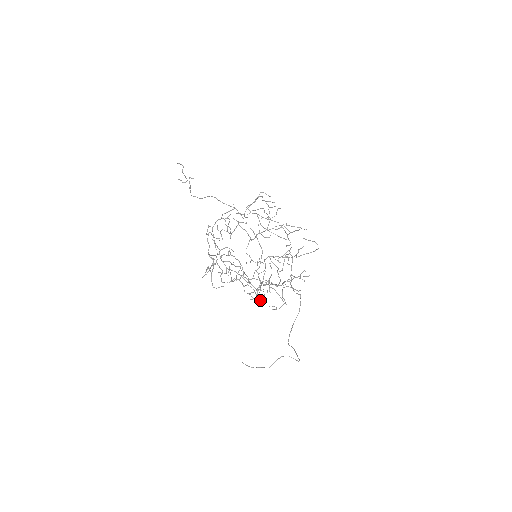
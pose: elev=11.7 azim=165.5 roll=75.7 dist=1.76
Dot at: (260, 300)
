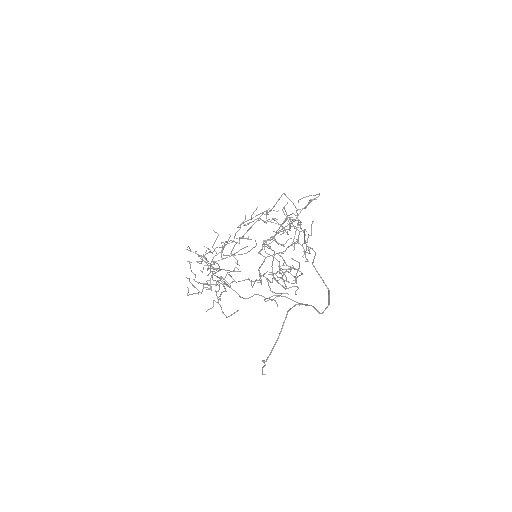
Dot at: occluded
